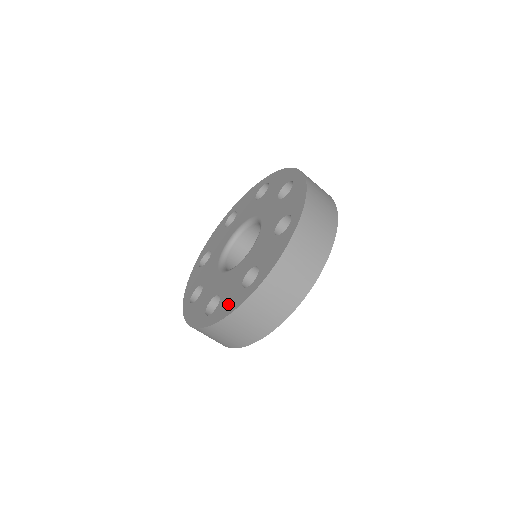
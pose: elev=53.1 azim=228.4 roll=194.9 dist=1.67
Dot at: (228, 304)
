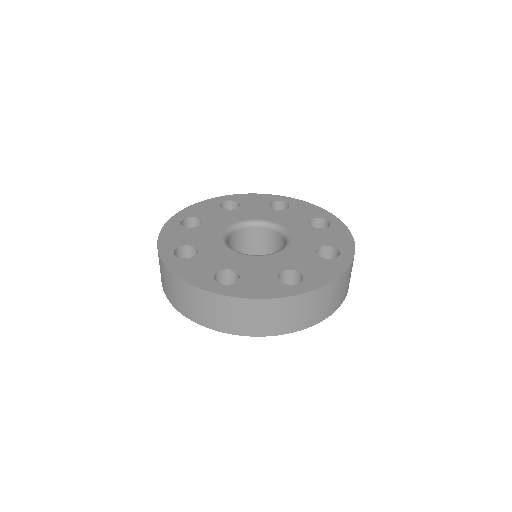
Dot at: (259, 288)
